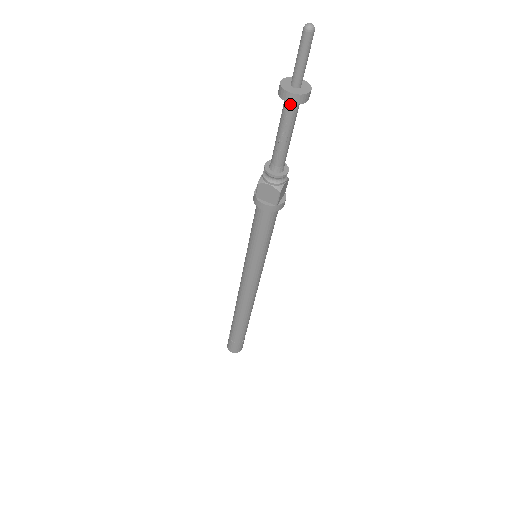
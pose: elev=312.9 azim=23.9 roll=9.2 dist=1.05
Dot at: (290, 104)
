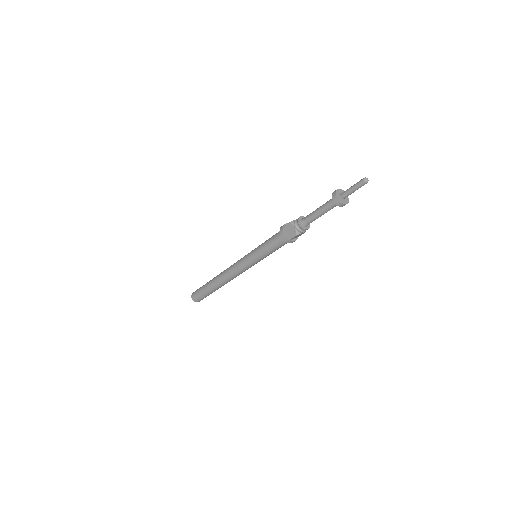
Dot at: occluded
